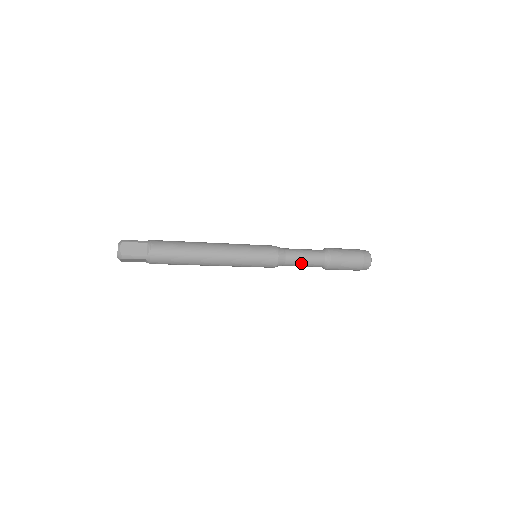
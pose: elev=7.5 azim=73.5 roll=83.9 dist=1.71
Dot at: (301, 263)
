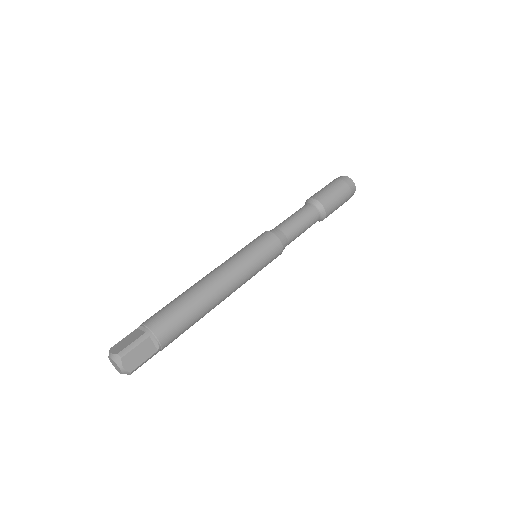
Dot at: occluded
